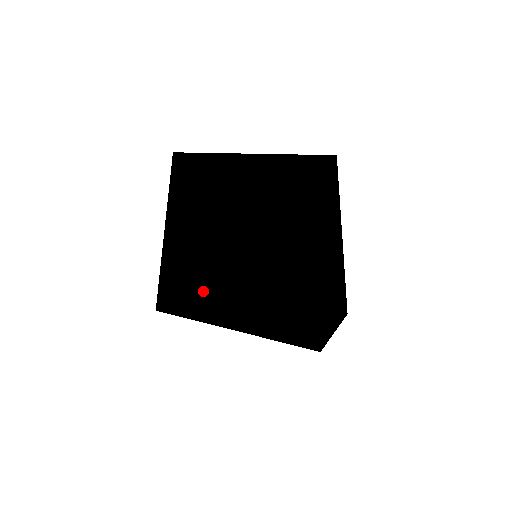
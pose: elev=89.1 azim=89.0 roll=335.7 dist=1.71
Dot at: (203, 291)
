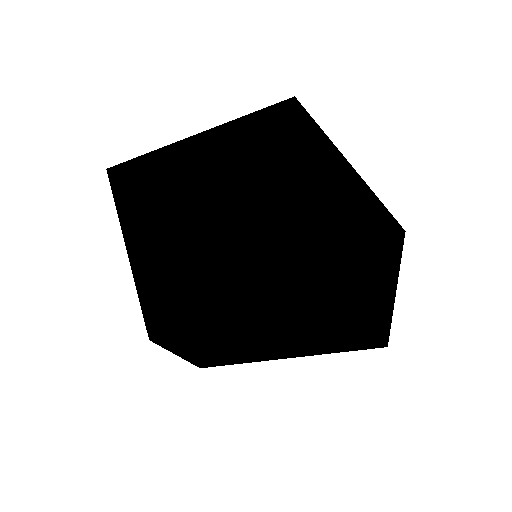
Dot at: (204, 289)
